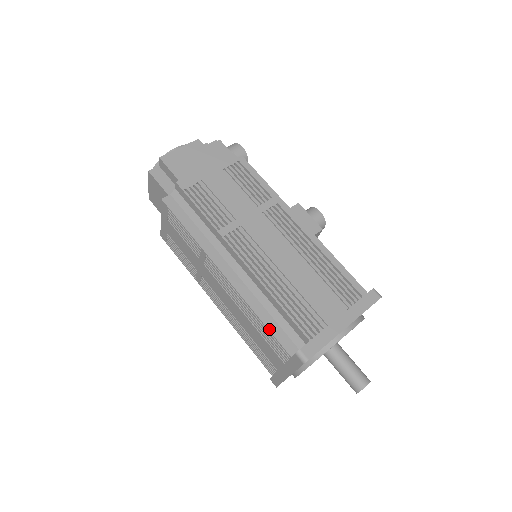
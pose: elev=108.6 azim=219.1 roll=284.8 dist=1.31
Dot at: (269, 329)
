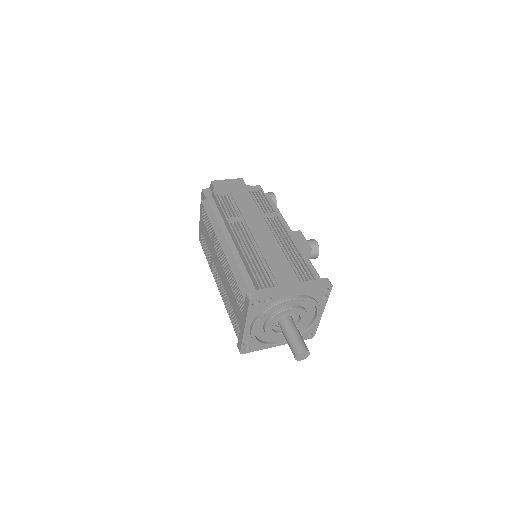
Dot at: (237, 282)
